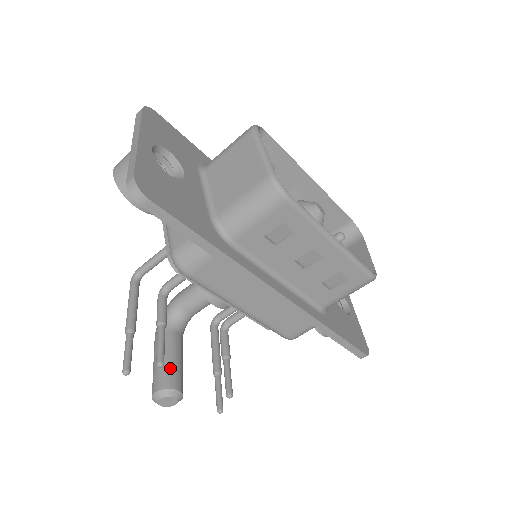
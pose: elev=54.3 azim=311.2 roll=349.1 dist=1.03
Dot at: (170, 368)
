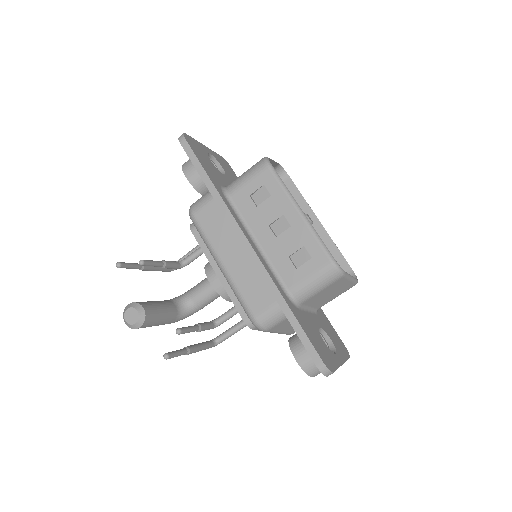
Dot at: (150, 303)
